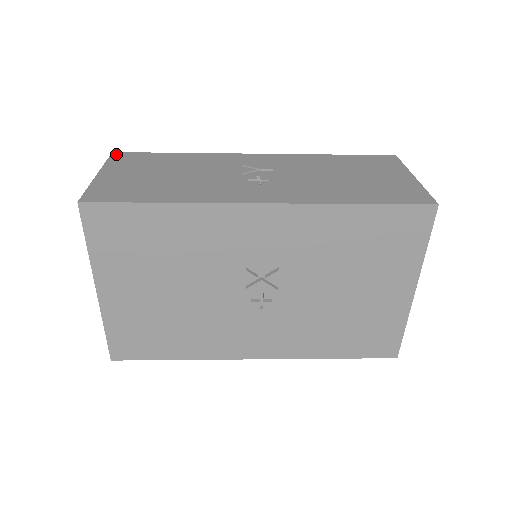
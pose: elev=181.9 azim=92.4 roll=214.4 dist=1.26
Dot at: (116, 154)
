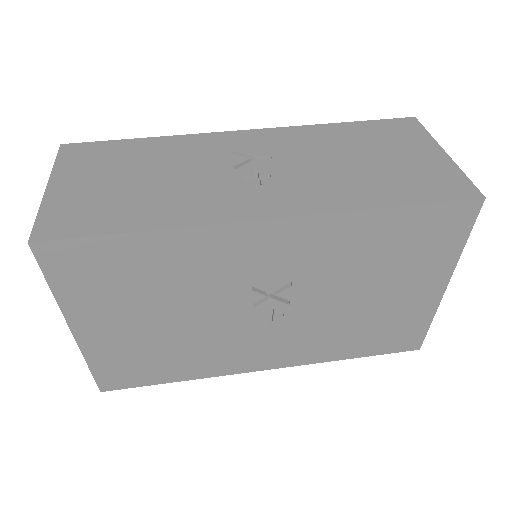
Dot at: (66, 148)
